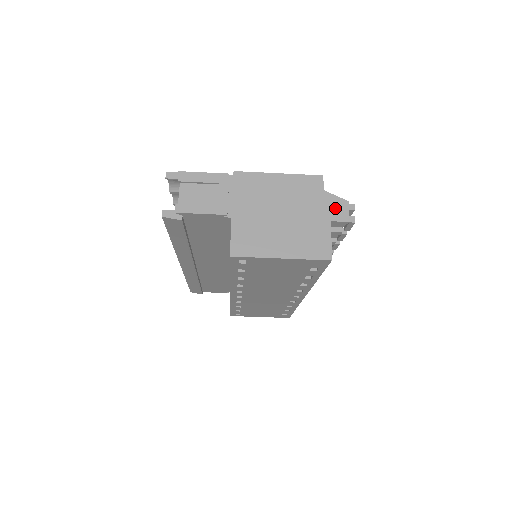
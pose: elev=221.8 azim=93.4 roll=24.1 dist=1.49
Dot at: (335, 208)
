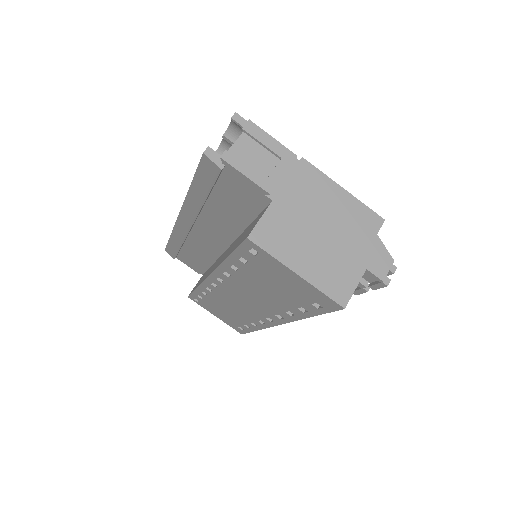
Dot at: (378, 259)
